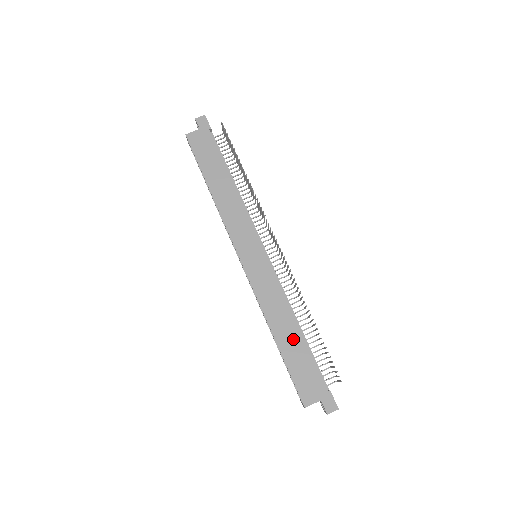
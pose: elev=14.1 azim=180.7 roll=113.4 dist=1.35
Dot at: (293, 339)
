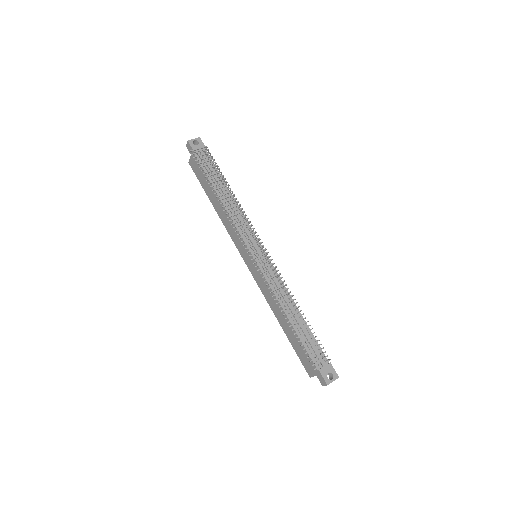
Dot at: (288, 327)
